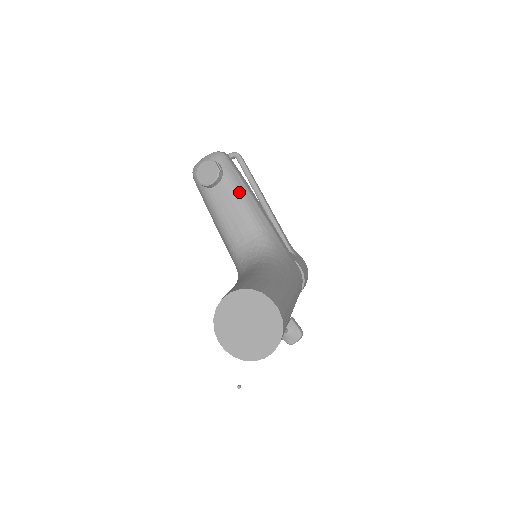
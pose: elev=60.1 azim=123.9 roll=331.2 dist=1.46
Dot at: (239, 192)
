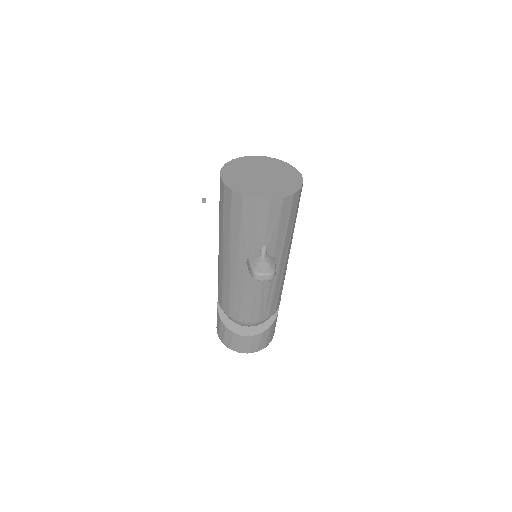
Dot at: occluded
